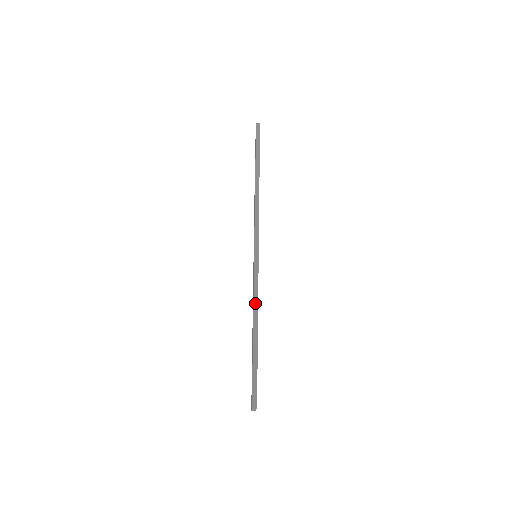
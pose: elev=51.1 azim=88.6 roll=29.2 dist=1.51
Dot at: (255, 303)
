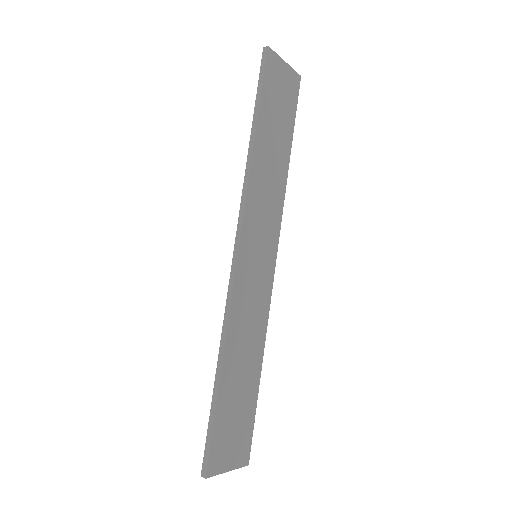
Dot at: (223, 333)
